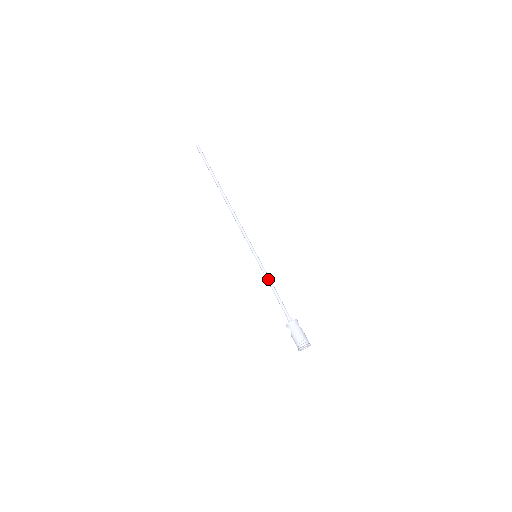
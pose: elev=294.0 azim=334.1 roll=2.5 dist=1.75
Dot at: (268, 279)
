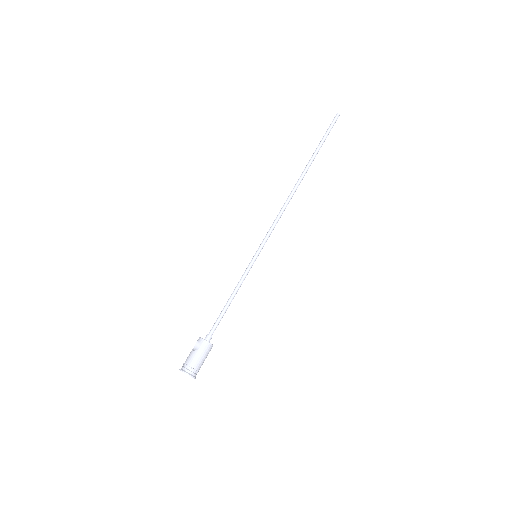
Dot at: (239, 286)
